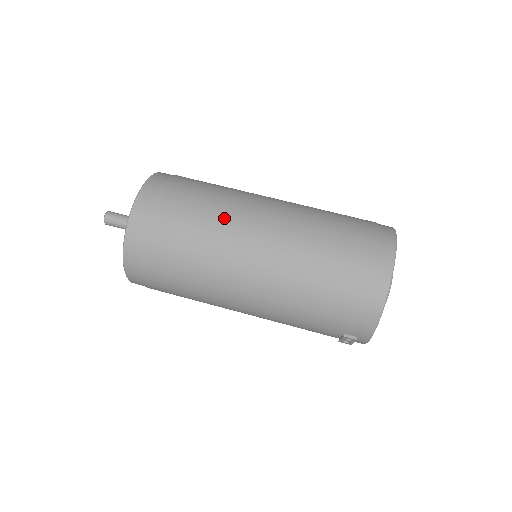
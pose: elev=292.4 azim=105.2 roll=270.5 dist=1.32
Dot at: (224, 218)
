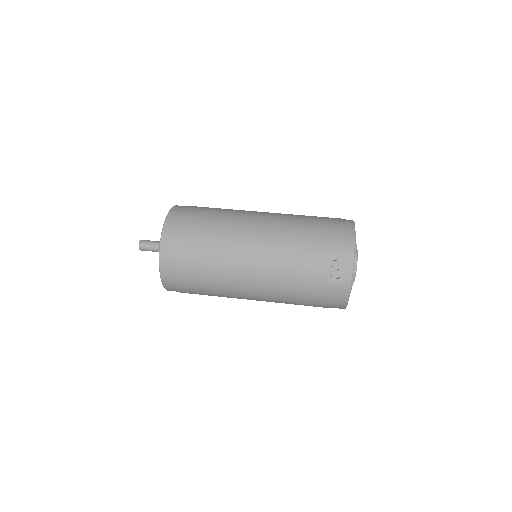
Dot at: occluded
